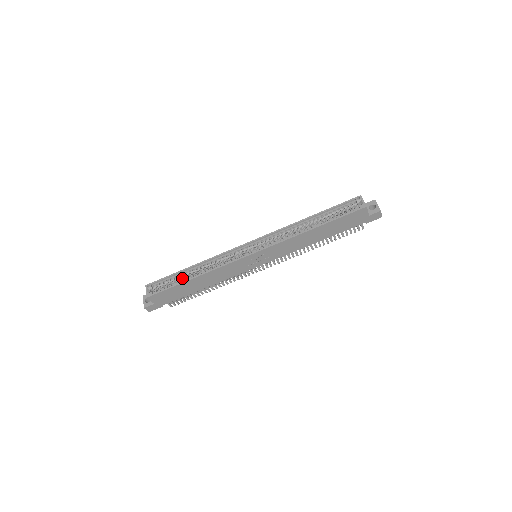
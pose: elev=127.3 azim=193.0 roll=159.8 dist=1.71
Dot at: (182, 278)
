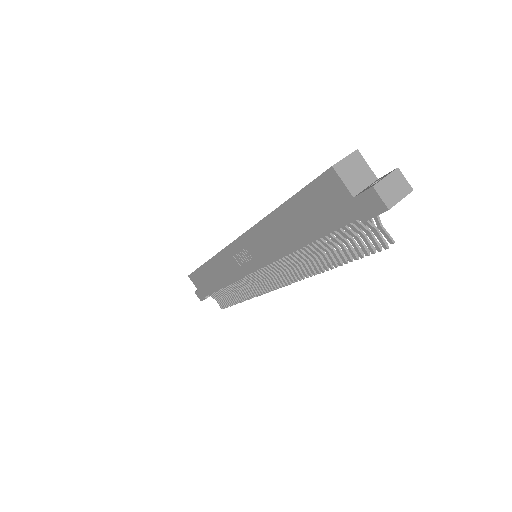
Dot at: occluded
